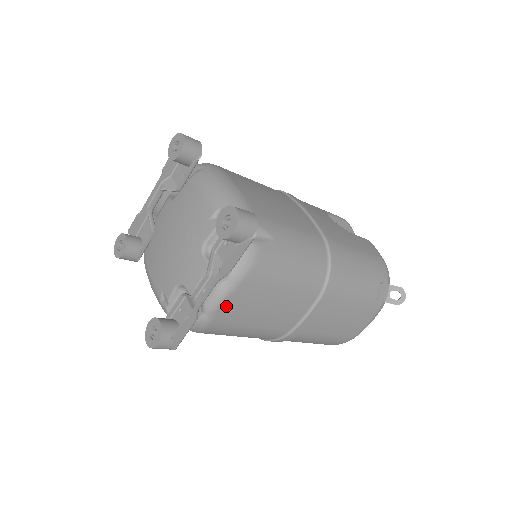
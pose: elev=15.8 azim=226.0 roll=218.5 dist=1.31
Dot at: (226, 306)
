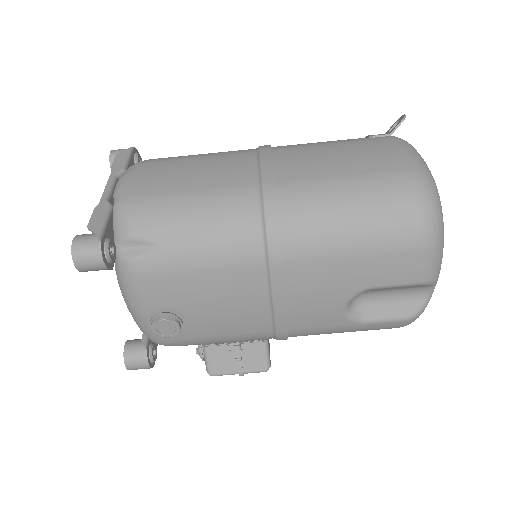
Dot at: (132, 181)
